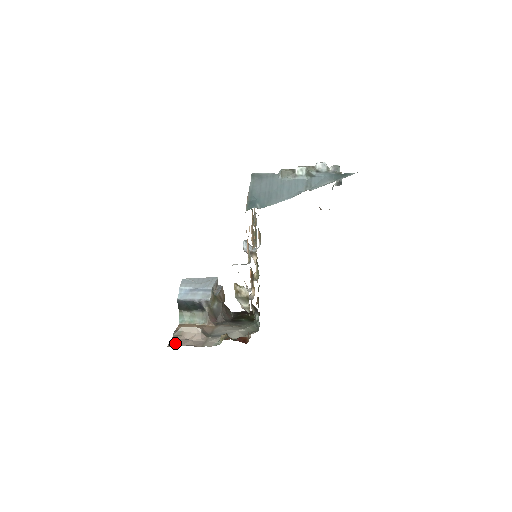
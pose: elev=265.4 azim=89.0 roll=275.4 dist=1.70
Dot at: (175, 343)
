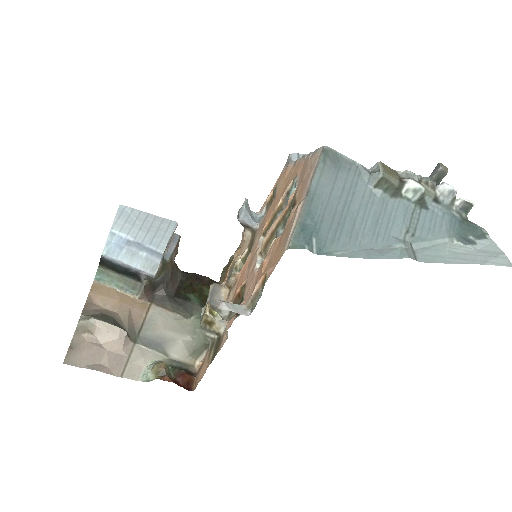
Dot at: (78, 355)
